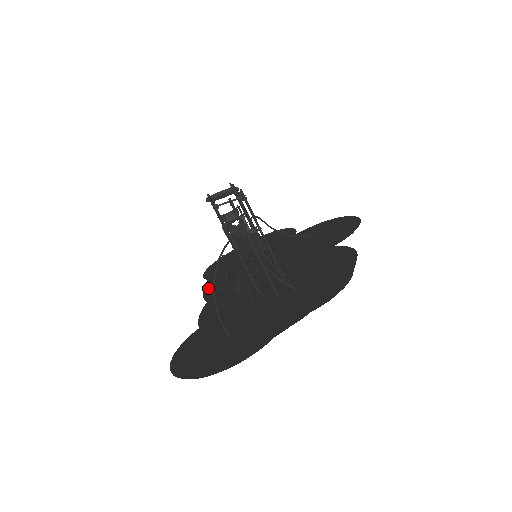
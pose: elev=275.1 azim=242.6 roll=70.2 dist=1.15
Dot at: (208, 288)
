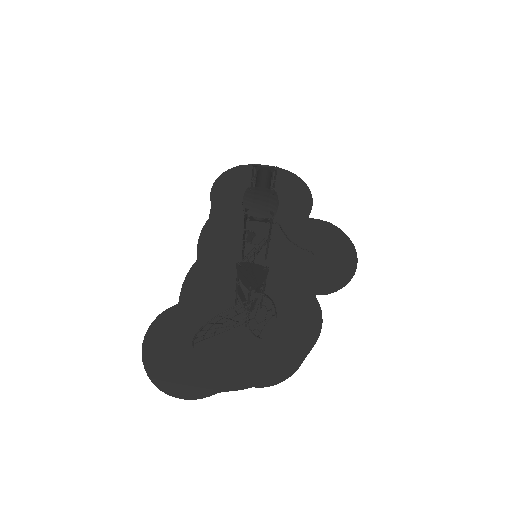
Dot at: (207, 229)
